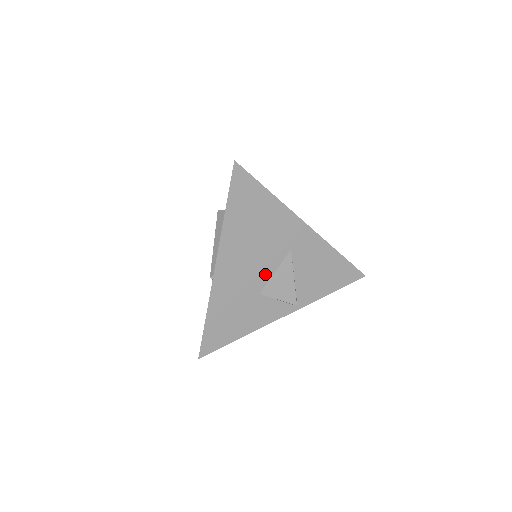
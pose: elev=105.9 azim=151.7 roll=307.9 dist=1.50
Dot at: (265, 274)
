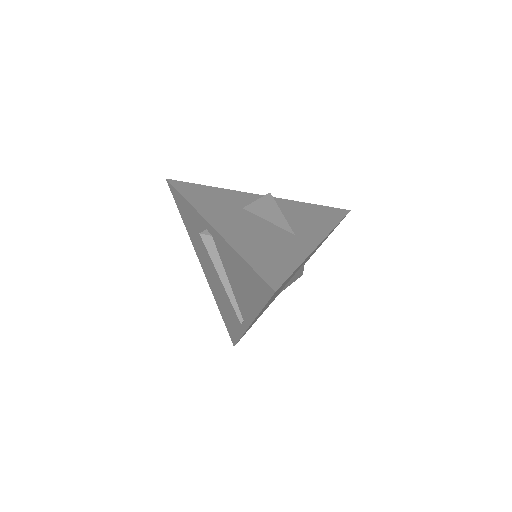
Dot at: occluded
